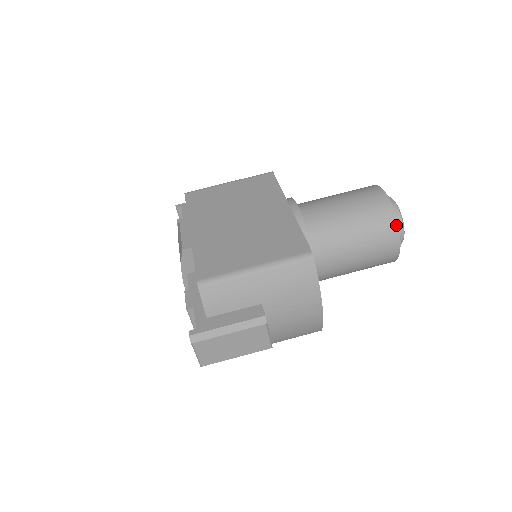
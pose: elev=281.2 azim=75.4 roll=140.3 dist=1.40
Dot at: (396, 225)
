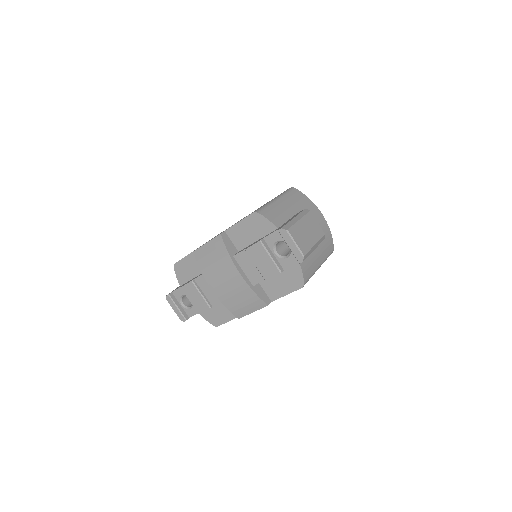
Dot at: occluded
